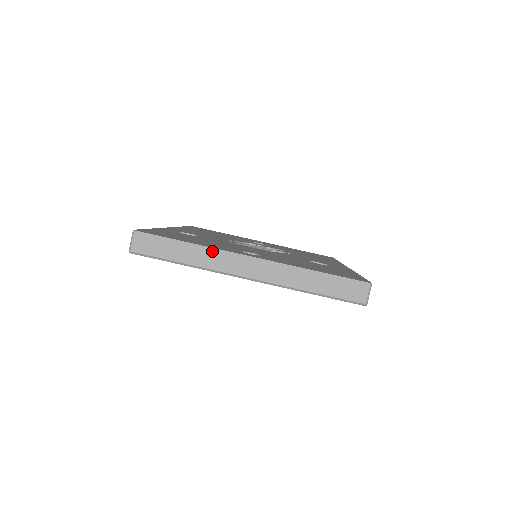
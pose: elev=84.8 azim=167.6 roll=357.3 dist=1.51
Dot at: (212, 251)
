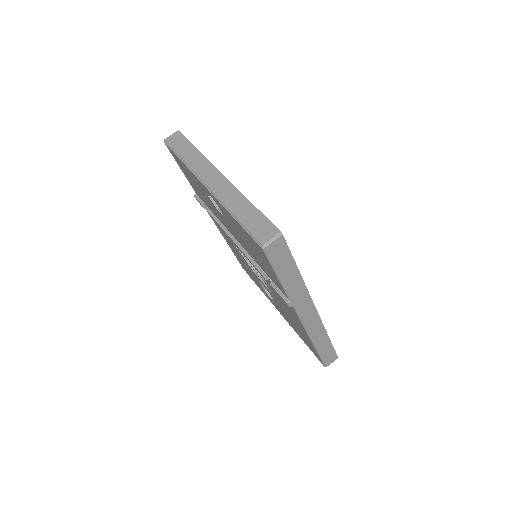
Dot at: (204, 159)
